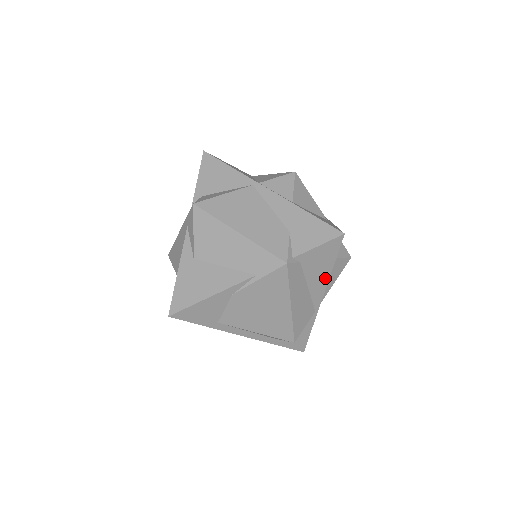
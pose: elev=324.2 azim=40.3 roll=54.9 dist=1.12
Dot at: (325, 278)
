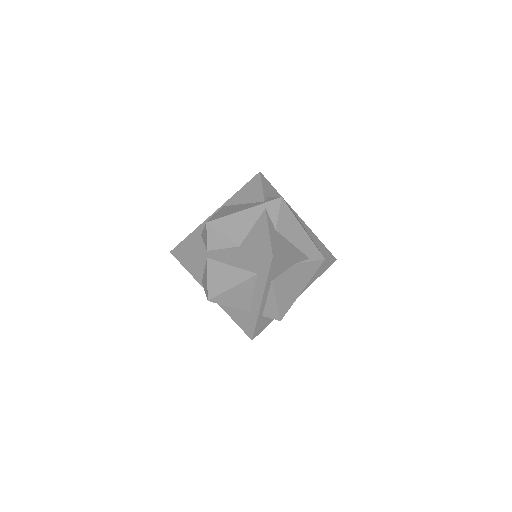
Dot at: (310, 283)
